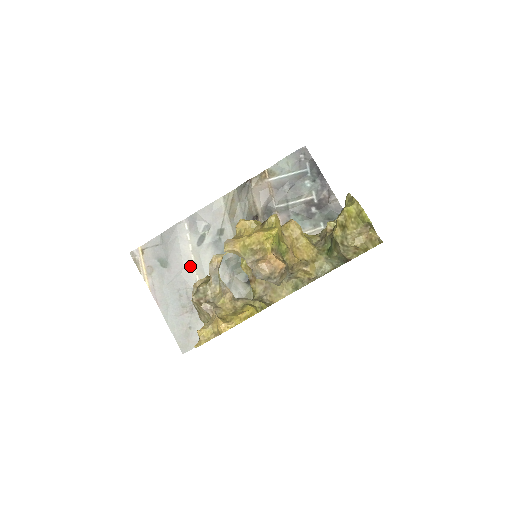
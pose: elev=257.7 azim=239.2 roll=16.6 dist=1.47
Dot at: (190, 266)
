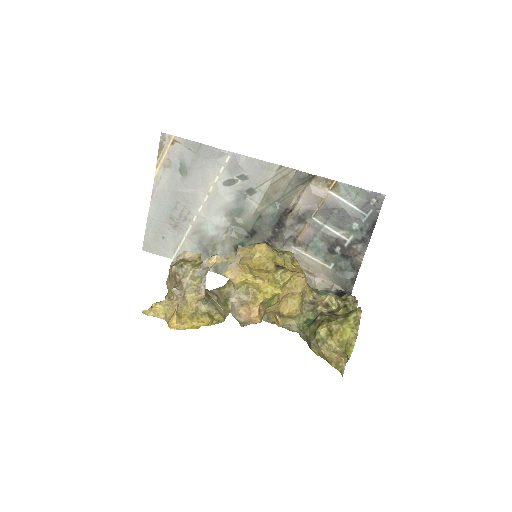
Dot at: (203, 193)
